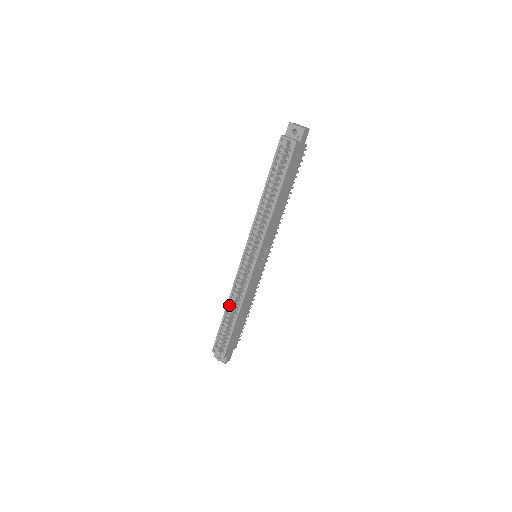
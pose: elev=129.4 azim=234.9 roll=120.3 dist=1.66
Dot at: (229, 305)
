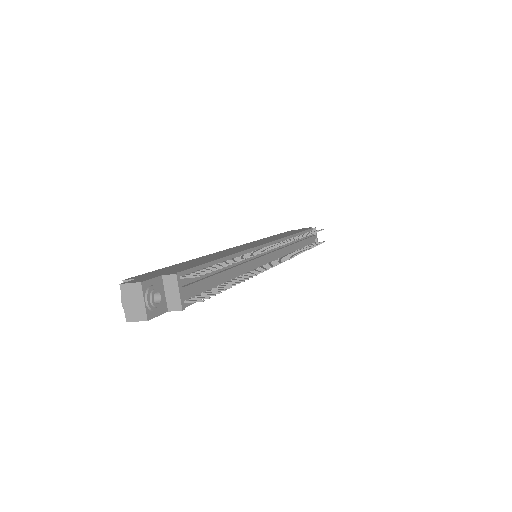
Dot at: occluded
